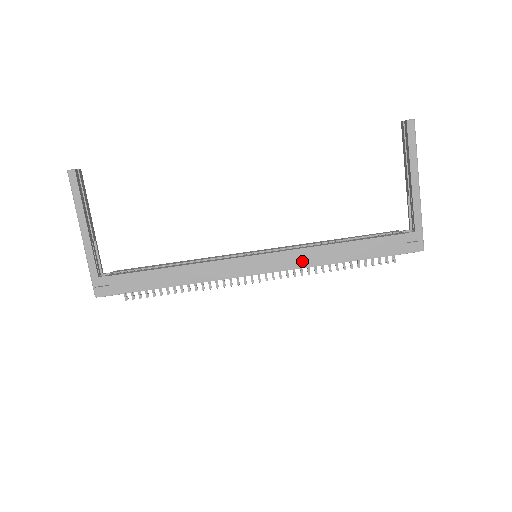
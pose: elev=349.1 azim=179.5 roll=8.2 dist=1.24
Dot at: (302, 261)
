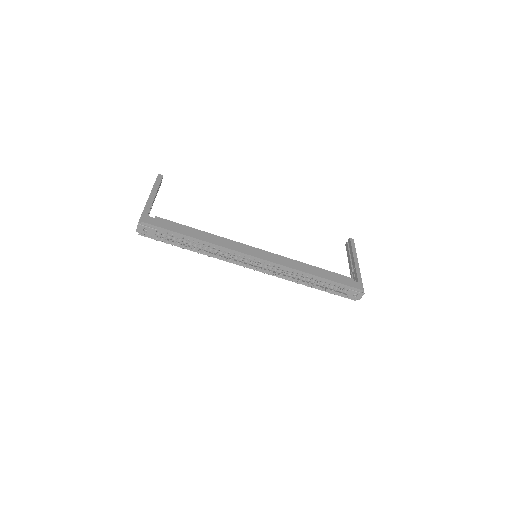
Dot at: (288, 264)
